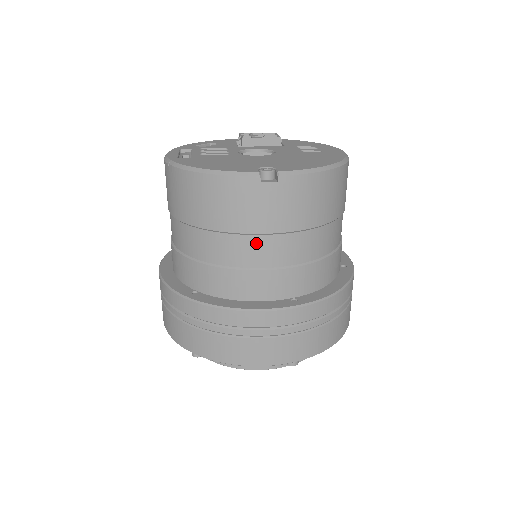
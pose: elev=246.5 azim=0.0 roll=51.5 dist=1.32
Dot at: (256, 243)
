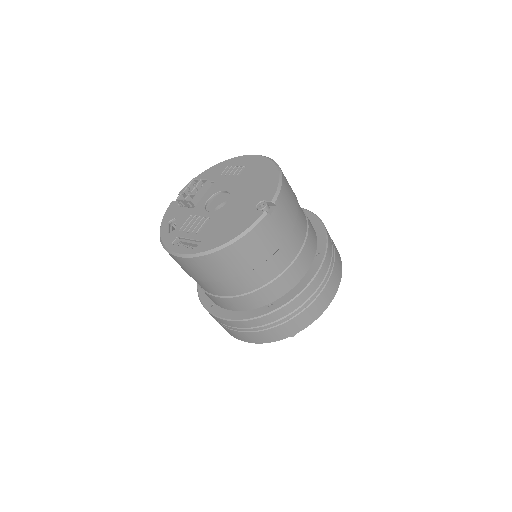
Dot at: (286, 247)
